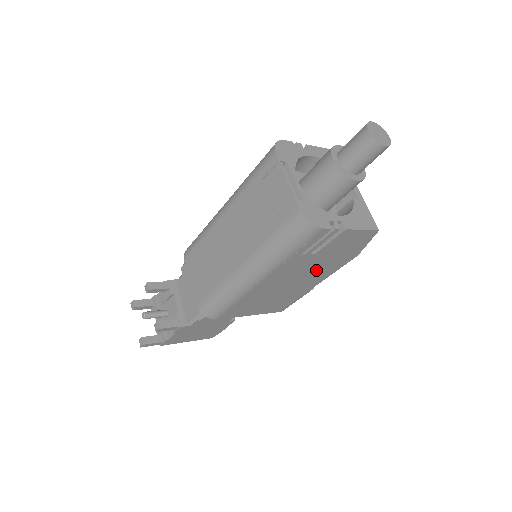
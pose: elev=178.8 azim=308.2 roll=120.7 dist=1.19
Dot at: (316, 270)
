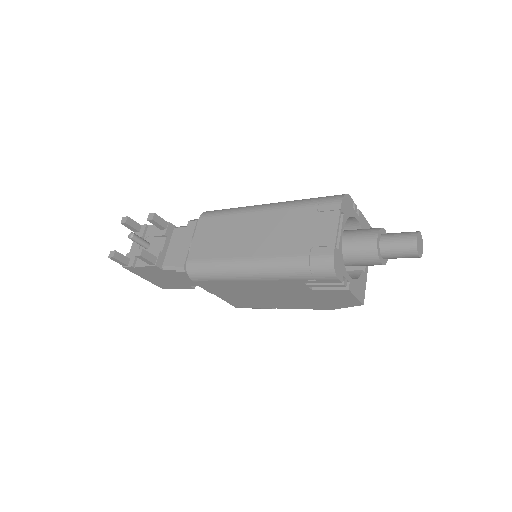
Dot at: (296, 299)
